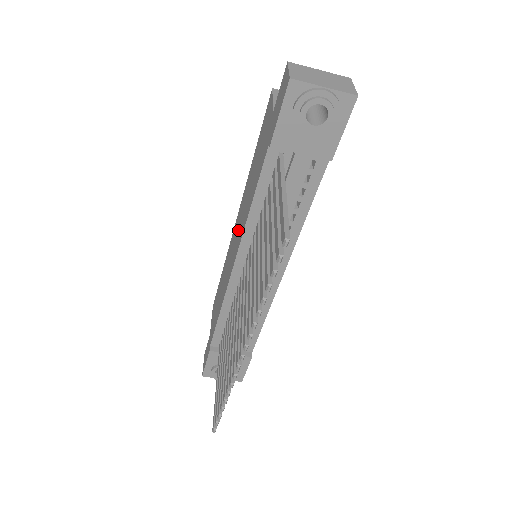
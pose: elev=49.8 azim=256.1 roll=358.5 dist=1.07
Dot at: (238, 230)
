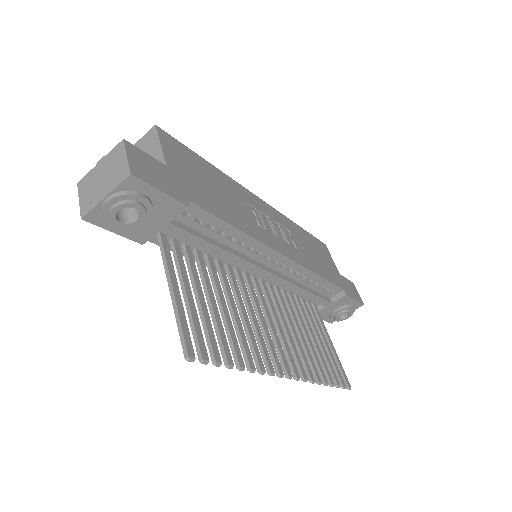
Dot at: occluded
